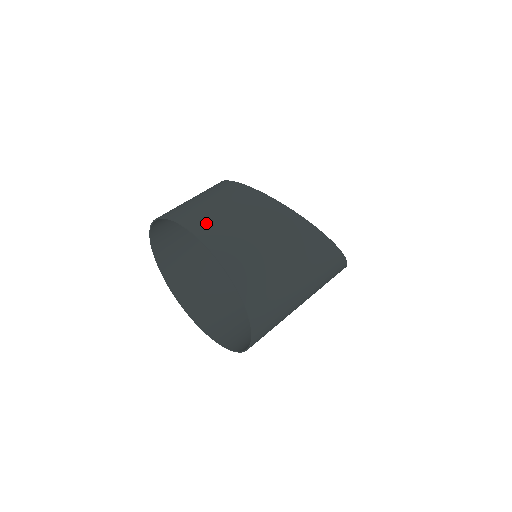
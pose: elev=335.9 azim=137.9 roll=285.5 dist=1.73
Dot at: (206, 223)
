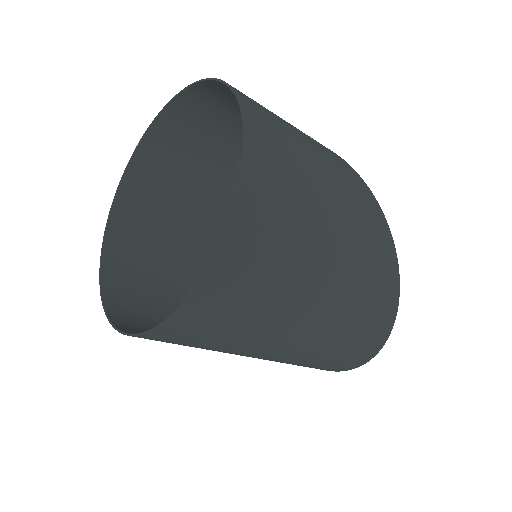
Dot at: (223, 93)
